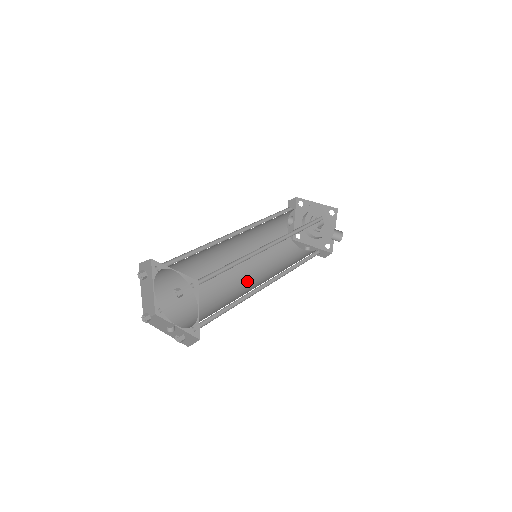
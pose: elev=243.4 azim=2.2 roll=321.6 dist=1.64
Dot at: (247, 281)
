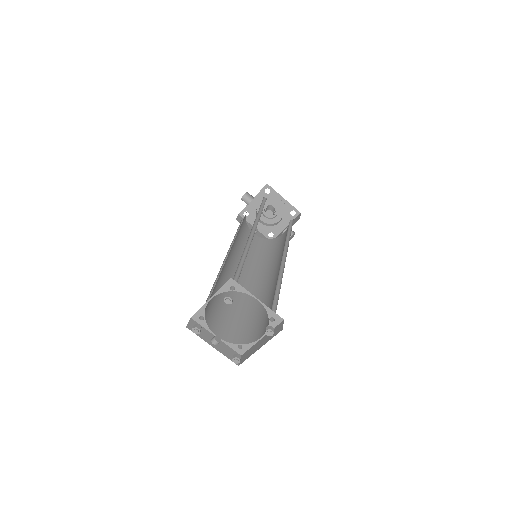
Dot at: occluded
